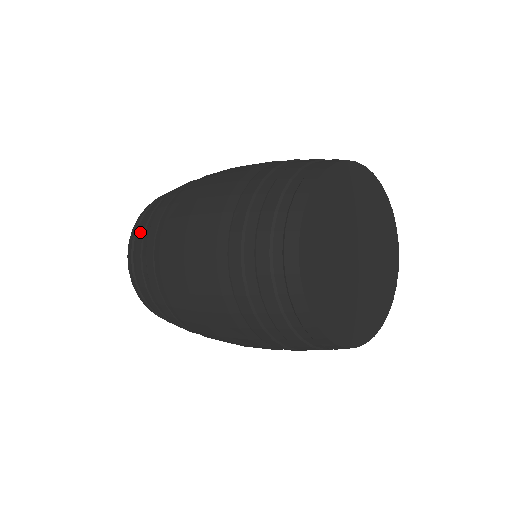
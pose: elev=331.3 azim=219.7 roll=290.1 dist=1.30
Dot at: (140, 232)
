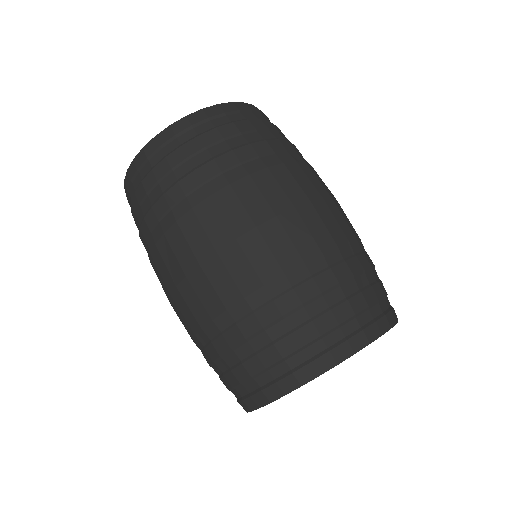
Dot at: (148, 179)
